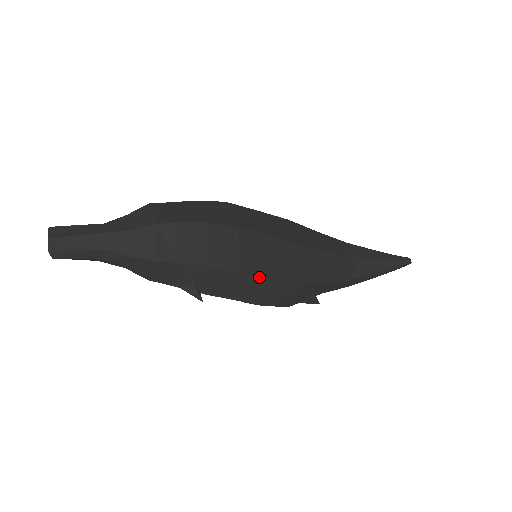
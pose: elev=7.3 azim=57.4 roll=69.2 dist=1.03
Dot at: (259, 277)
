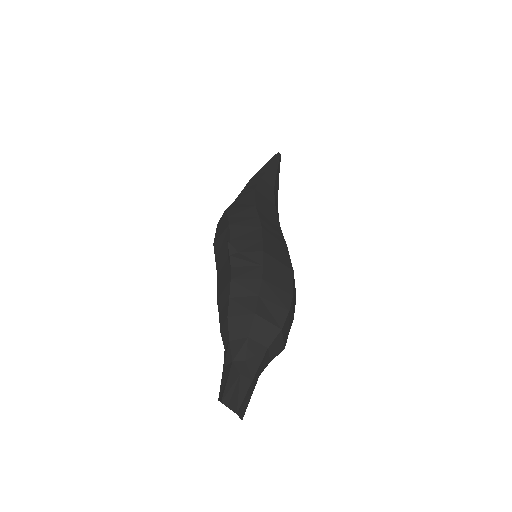
Dot at: occluded
